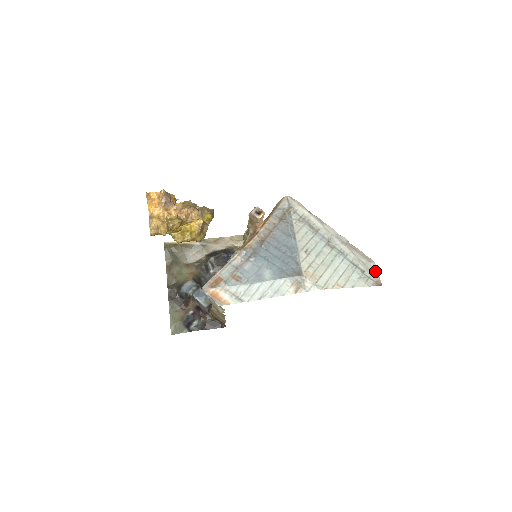
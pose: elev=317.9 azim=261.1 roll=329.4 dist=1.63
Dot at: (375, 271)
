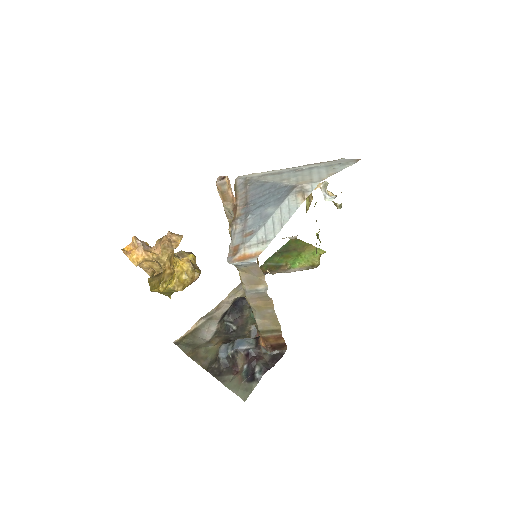
Dot at: (348, 160)
